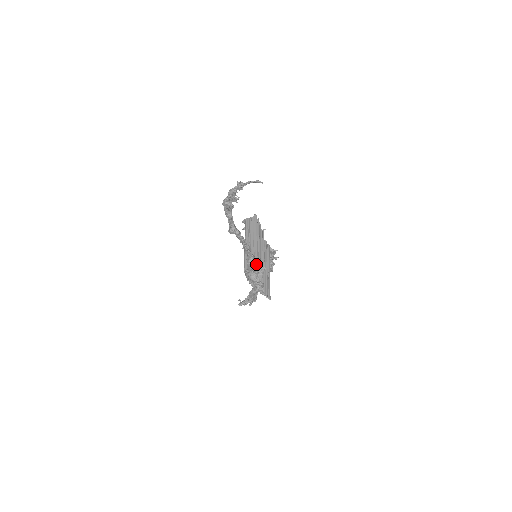
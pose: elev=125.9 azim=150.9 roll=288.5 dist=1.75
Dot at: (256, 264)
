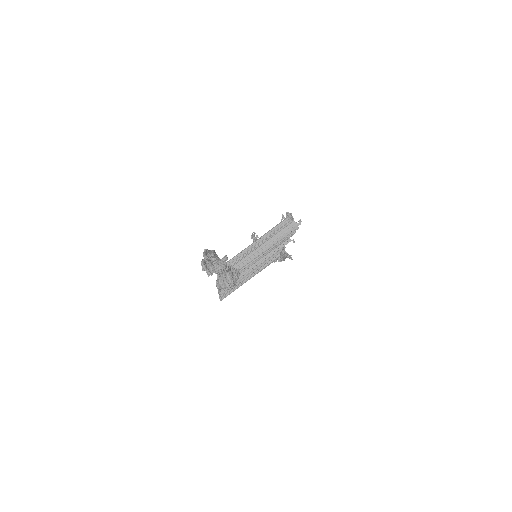
Dot at: (227, 279)
